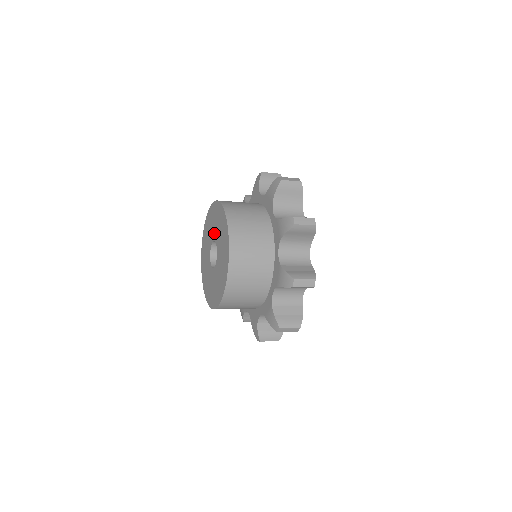
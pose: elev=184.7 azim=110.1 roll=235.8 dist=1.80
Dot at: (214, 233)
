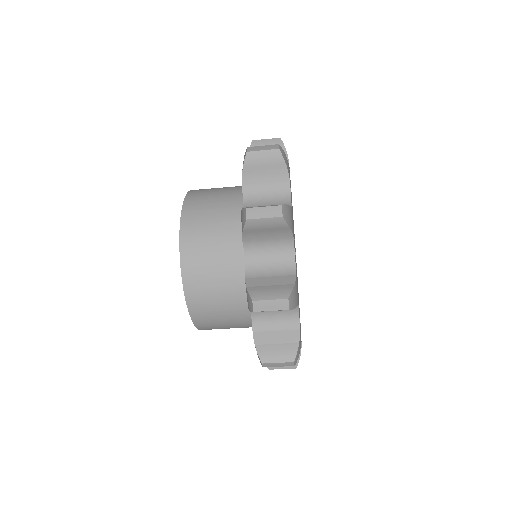
Dot at: occluded
